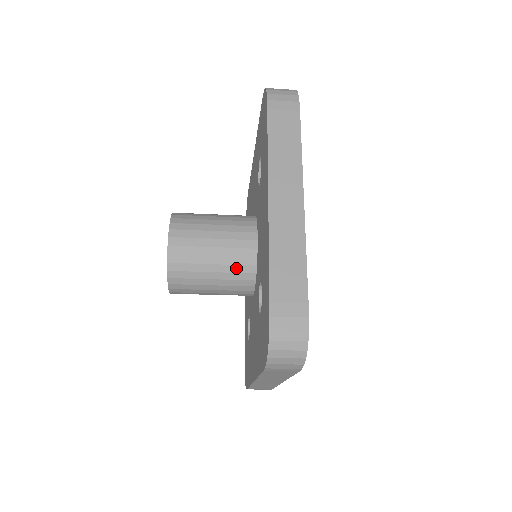
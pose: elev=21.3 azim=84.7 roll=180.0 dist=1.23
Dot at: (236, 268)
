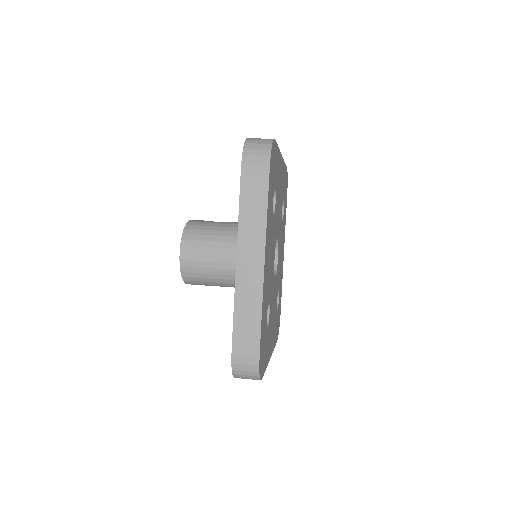
Dot at: (233, 277)
